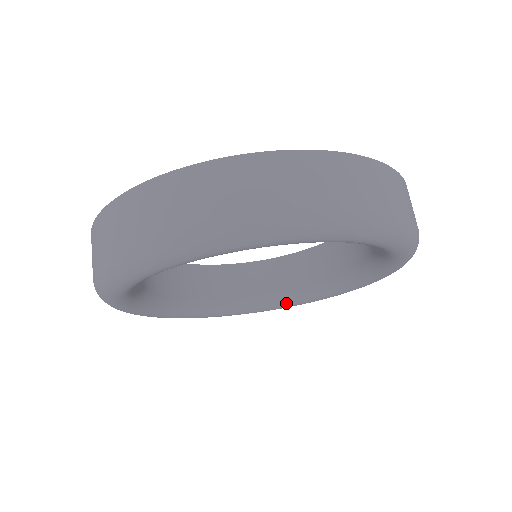
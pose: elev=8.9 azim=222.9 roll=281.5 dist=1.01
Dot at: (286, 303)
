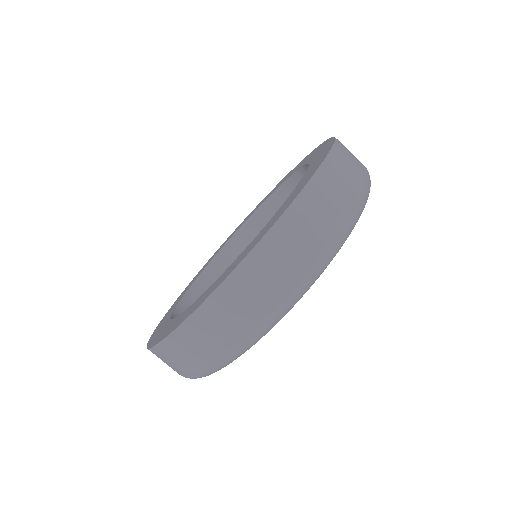
Dot at: occluded
